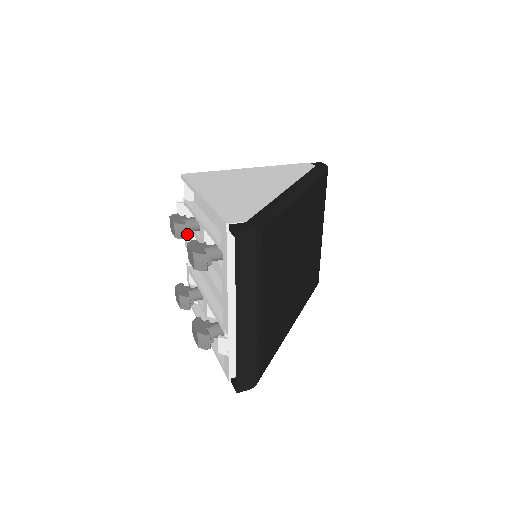
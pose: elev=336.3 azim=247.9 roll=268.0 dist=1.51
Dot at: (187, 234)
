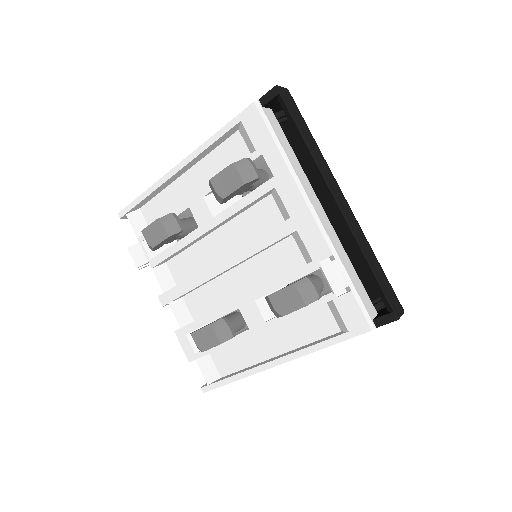
Dot at: occluded
